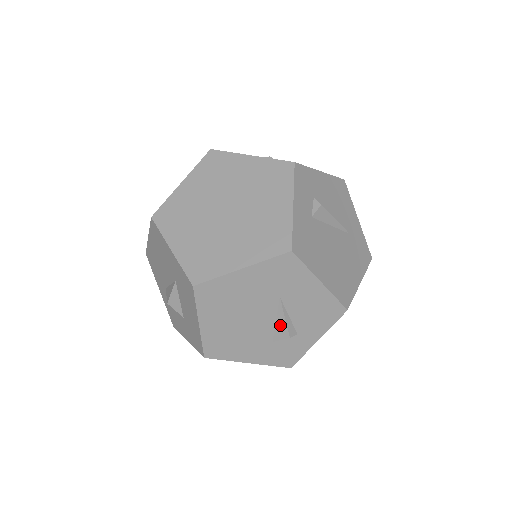
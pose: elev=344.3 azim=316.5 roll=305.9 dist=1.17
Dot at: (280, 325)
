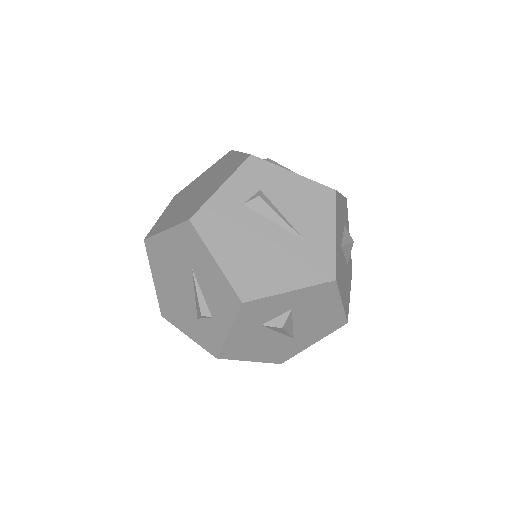
Dot at: (197, 300)
